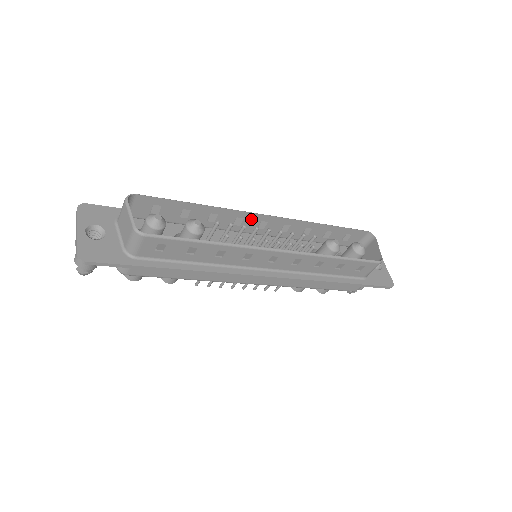
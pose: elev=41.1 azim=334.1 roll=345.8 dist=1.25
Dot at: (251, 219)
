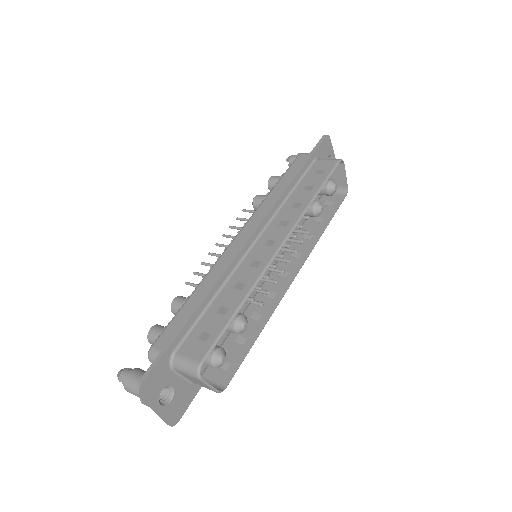
Dot at: (267, 257)
